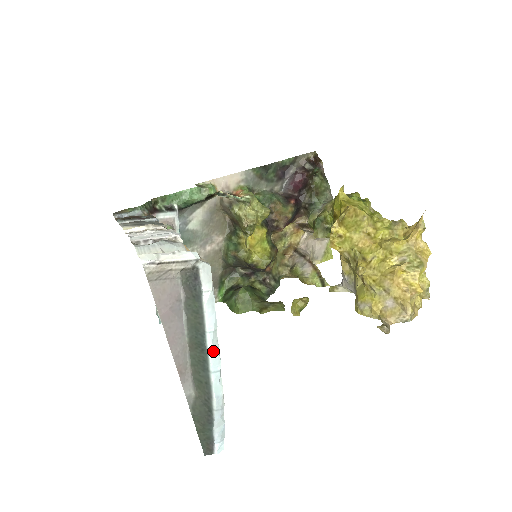
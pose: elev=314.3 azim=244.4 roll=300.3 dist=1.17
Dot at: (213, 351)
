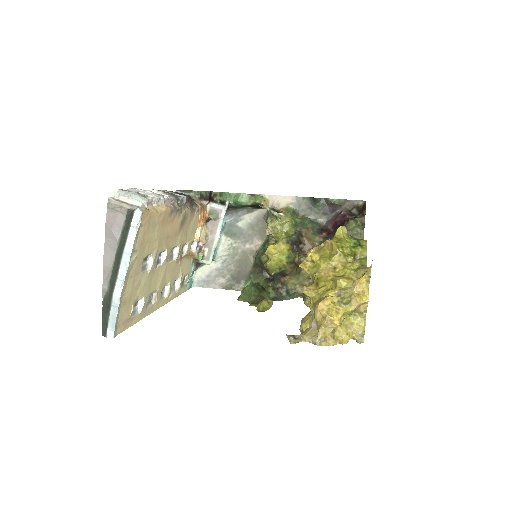
Dot at: (123, 266)
